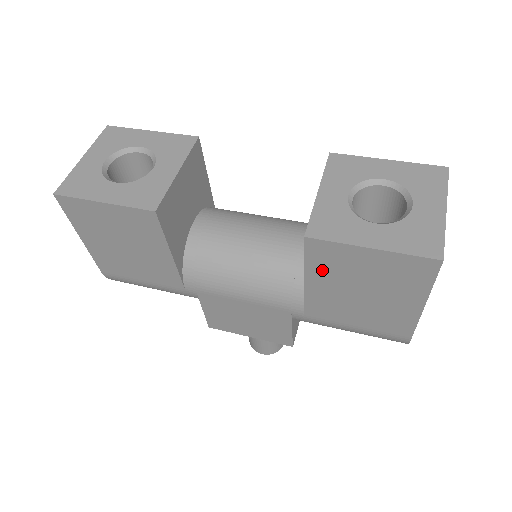
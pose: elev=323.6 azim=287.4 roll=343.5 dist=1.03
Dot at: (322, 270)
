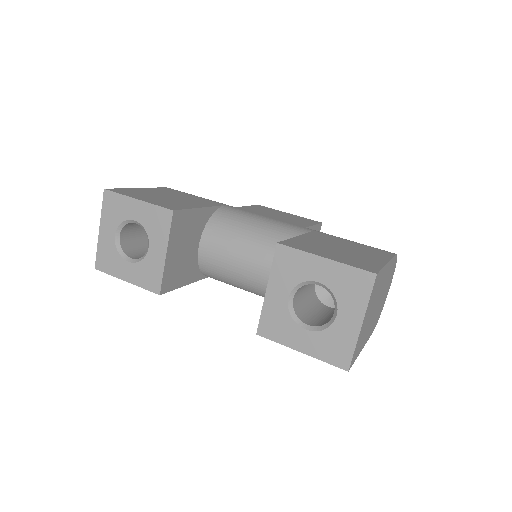
Dot at: occluded
